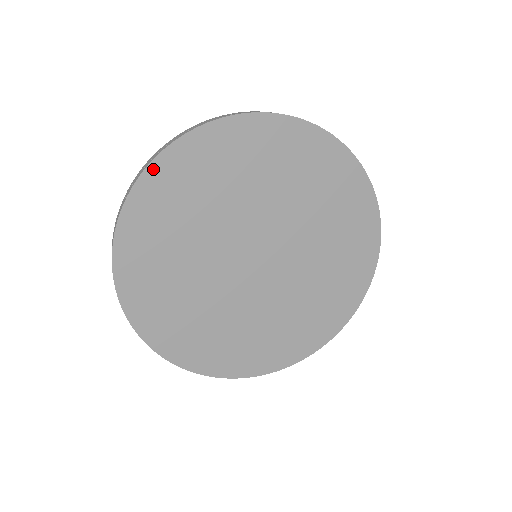
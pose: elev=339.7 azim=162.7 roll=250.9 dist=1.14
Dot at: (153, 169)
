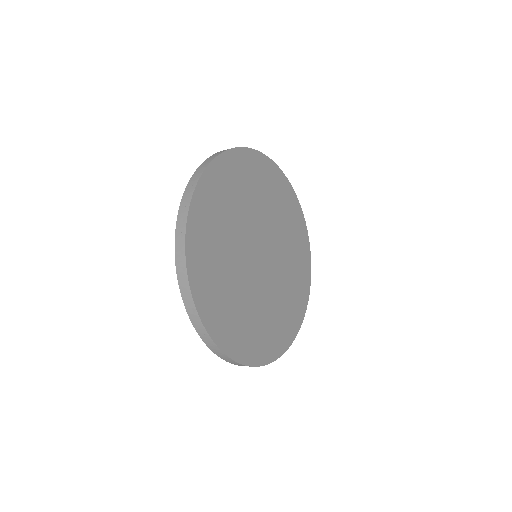
Dot at: (263, 157)
